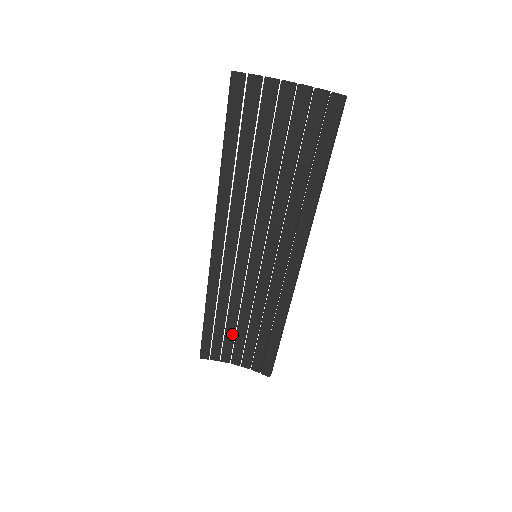
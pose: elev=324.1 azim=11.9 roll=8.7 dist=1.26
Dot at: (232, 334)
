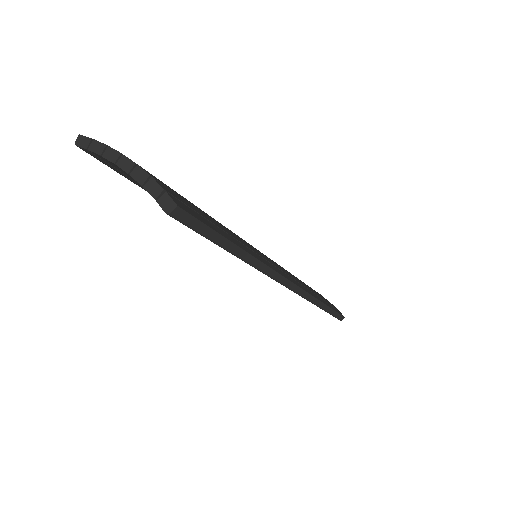
Dot at: occluded
